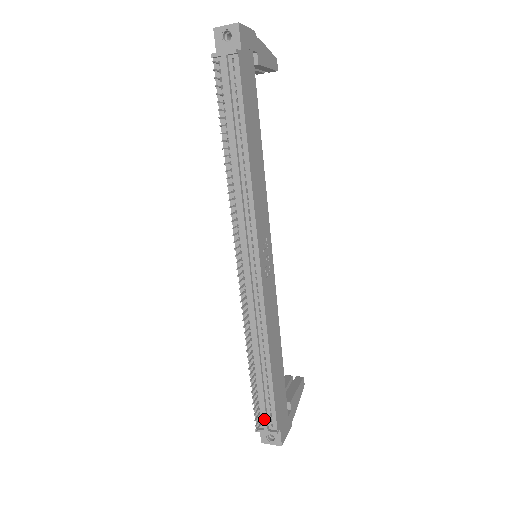
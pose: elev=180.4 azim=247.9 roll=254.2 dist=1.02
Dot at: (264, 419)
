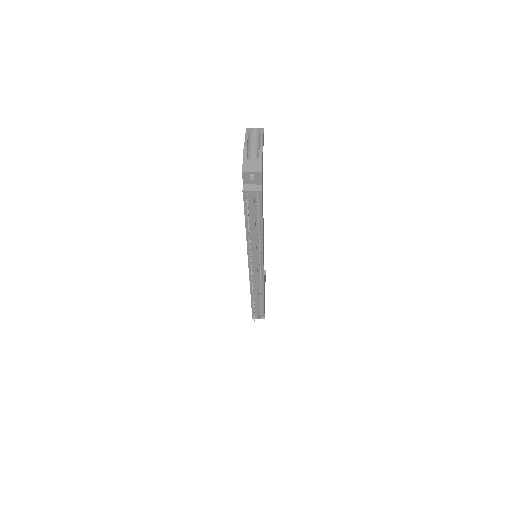
Dot at: (258, 315)
